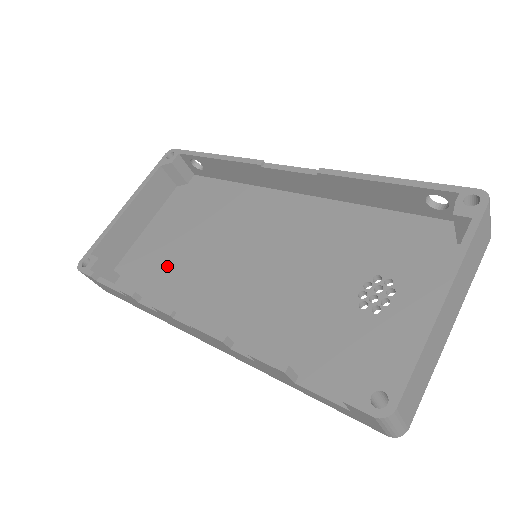
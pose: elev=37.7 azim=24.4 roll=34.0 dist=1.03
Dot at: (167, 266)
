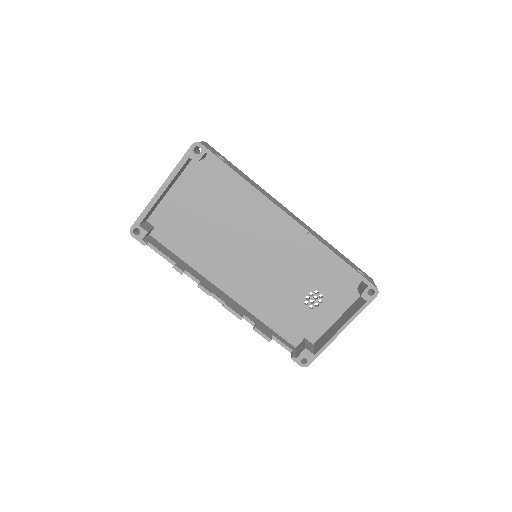
Dot at: (192, 235)
